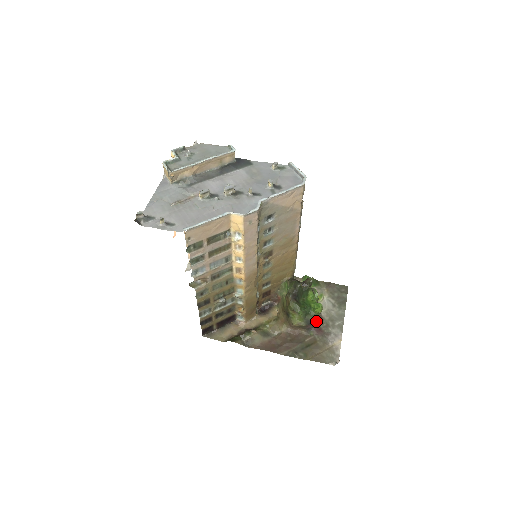
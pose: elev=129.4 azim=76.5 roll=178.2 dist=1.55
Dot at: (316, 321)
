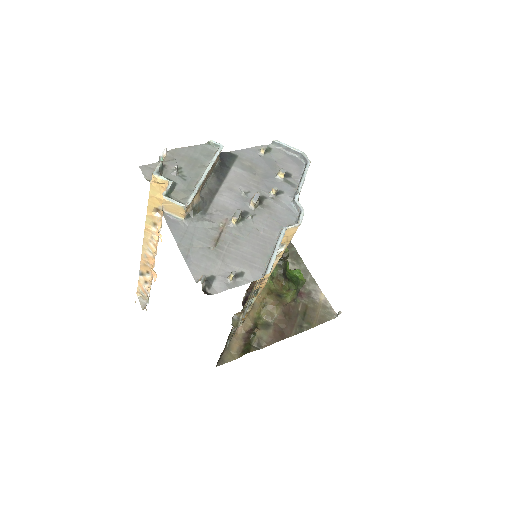
Dot at: occluded
